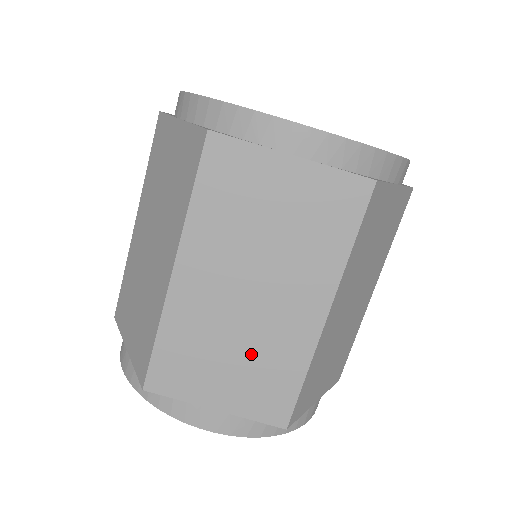
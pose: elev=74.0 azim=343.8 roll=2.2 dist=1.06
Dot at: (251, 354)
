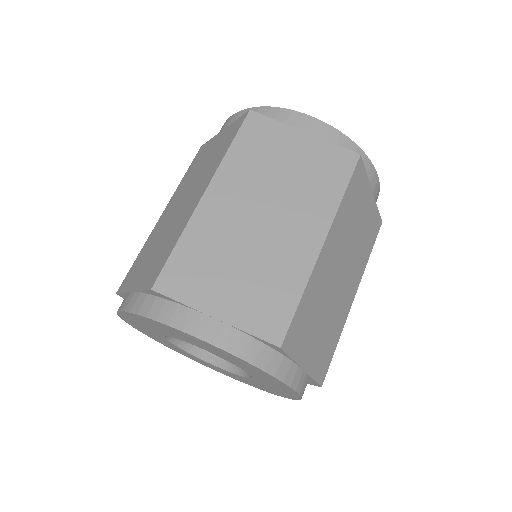
Dot at: (257, 267)
